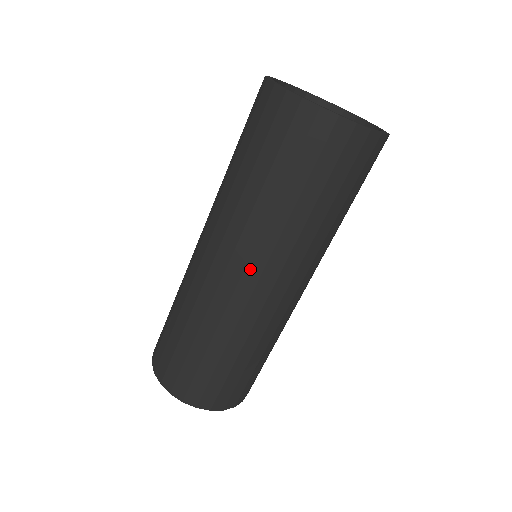
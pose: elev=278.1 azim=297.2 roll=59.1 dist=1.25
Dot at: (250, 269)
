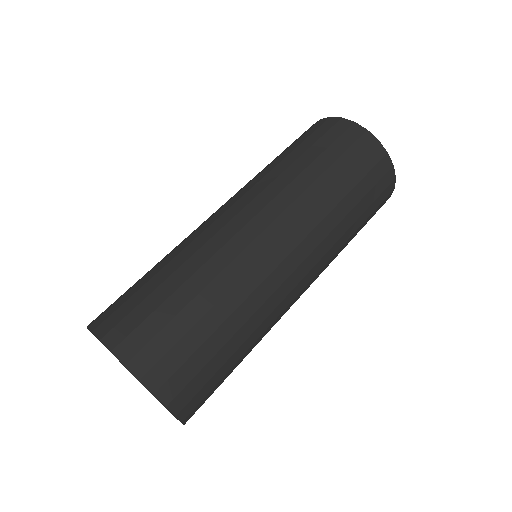
Dot at: (289, 237)
